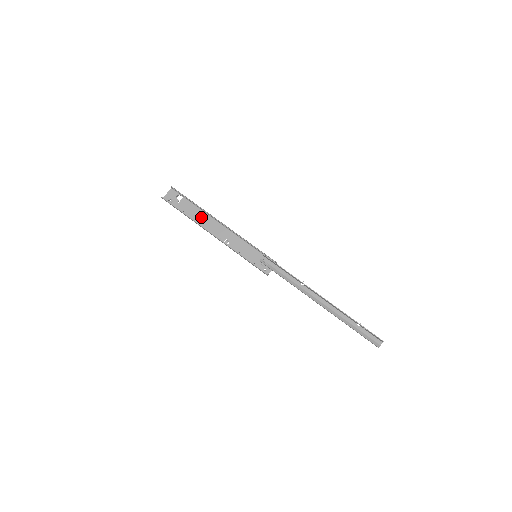
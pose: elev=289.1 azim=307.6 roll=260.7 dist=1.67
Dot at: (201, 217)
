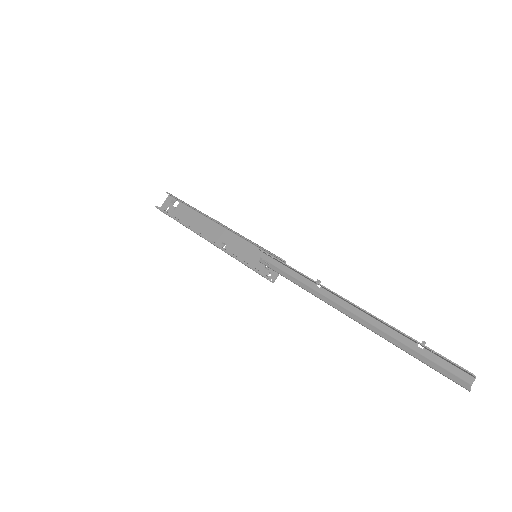
Dot at: (196, 221)
